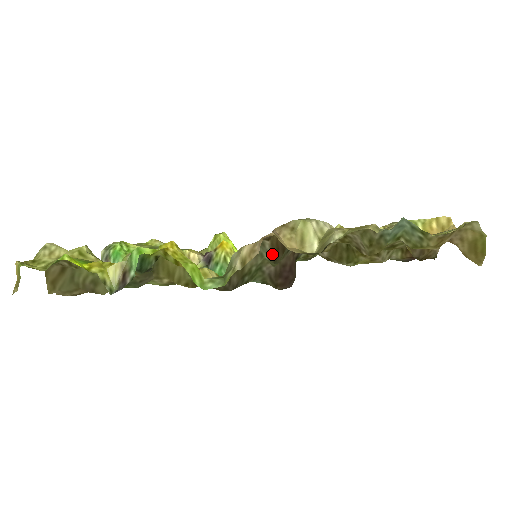
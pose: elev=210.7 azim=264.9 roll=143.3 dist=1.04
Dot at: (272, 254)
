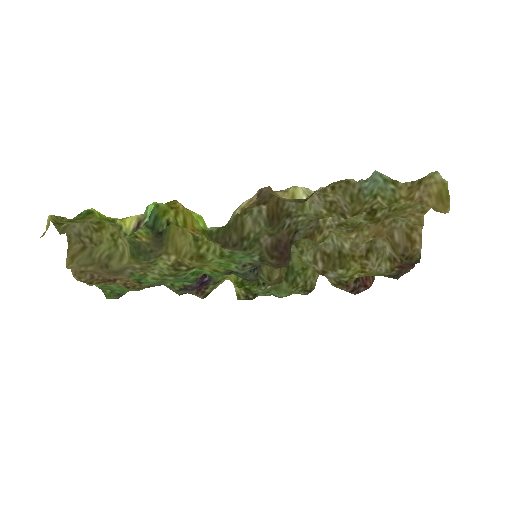
Dot at: (268, 218)
